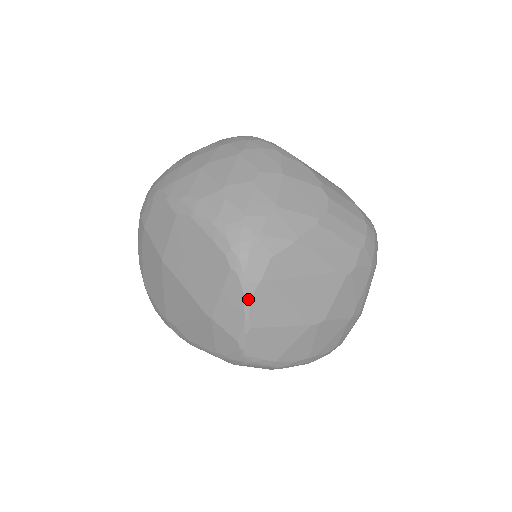
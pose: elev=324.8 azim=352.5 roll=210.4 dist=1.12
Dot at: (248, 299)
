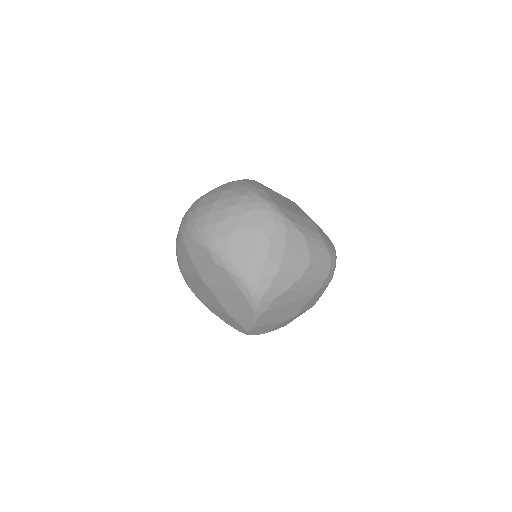
Dot at: (257, 318)
